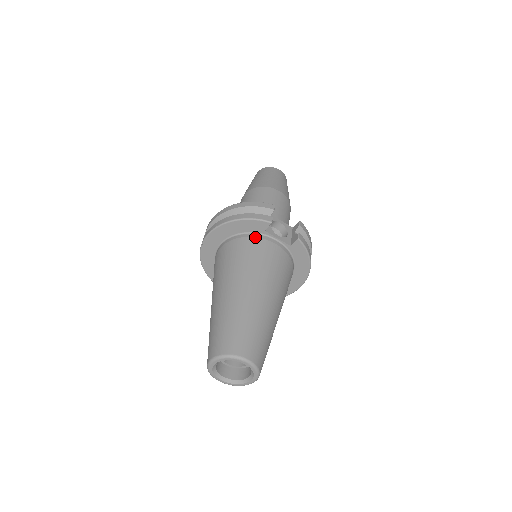
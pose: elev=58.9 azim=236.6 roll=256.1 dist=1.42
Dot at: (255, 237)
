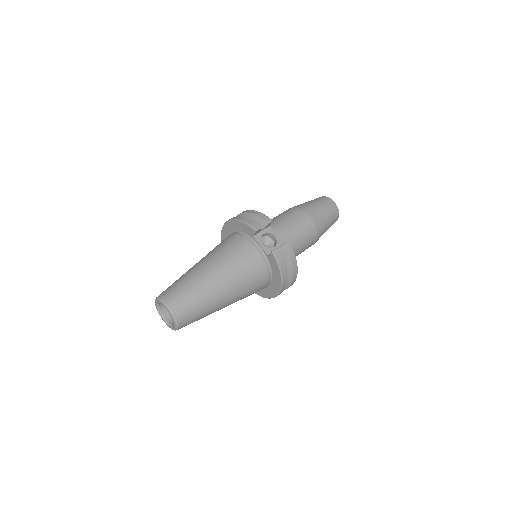
Dot at: (244, 238)
